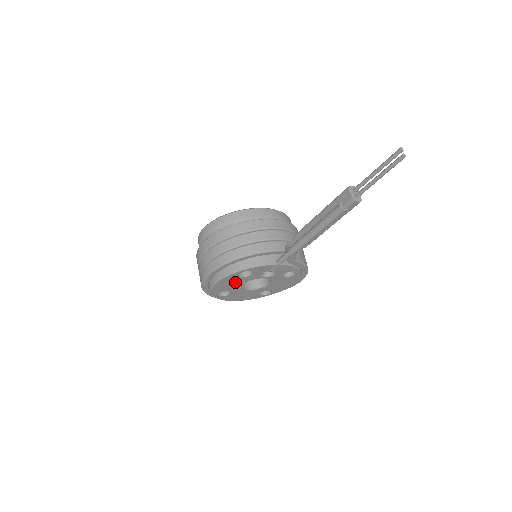
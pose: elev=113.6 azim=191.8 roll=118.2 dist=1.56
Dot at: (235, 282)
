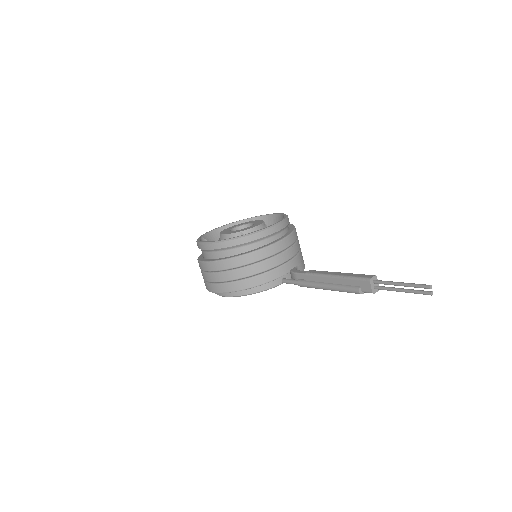
Dot at: occluded
